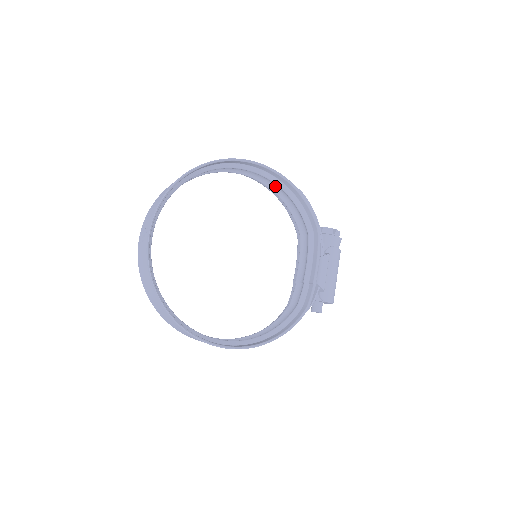
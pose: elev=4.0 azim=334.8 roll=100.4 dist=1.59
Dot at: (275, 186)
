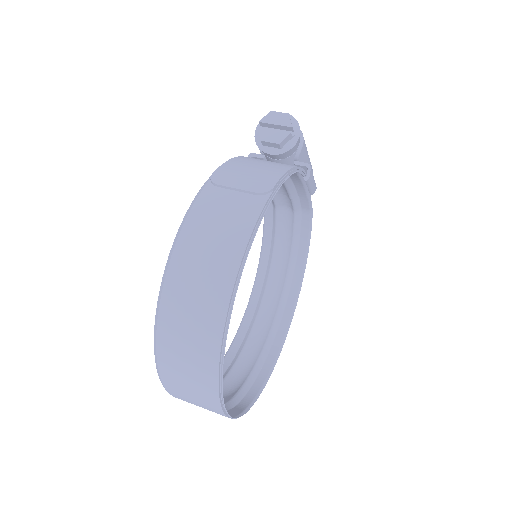
Dot at: (226, 209)
